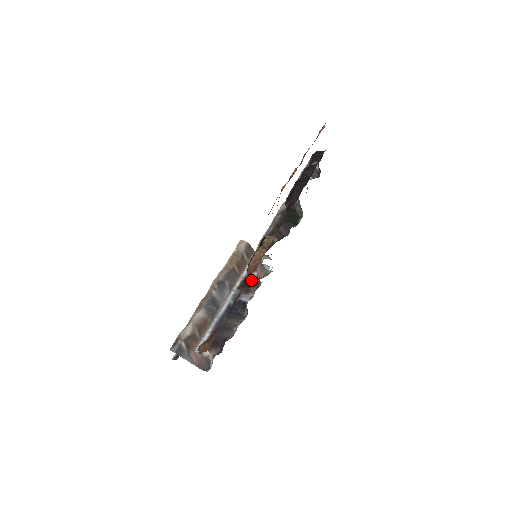
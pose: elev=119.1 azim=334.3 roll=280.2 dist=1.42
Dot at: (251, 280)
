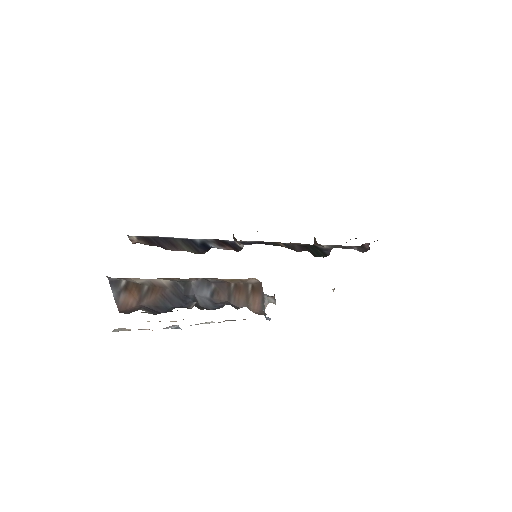
Dot at: (233, 245)
